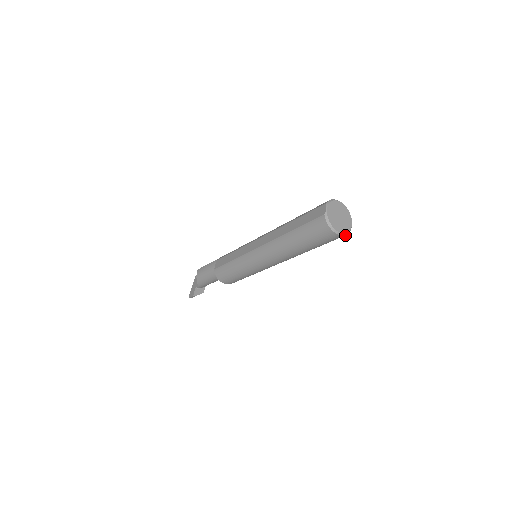
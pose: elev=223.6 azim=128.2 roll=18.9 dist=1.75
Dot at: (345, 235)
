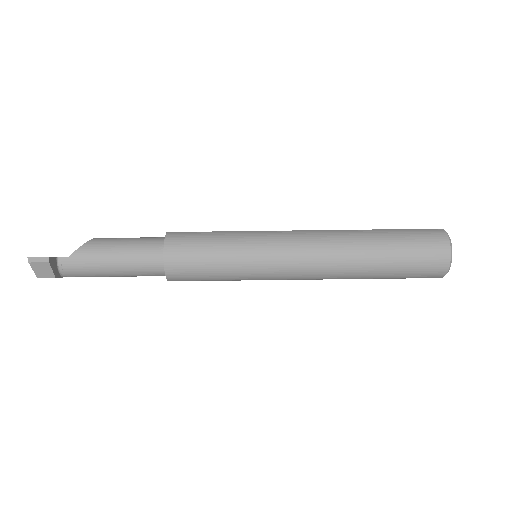
Dot at: (446, 270)
